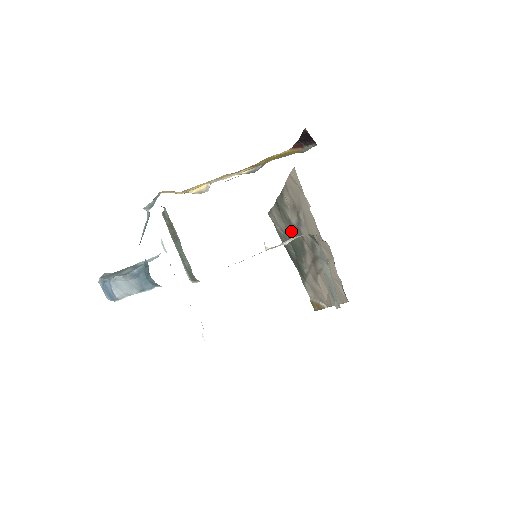
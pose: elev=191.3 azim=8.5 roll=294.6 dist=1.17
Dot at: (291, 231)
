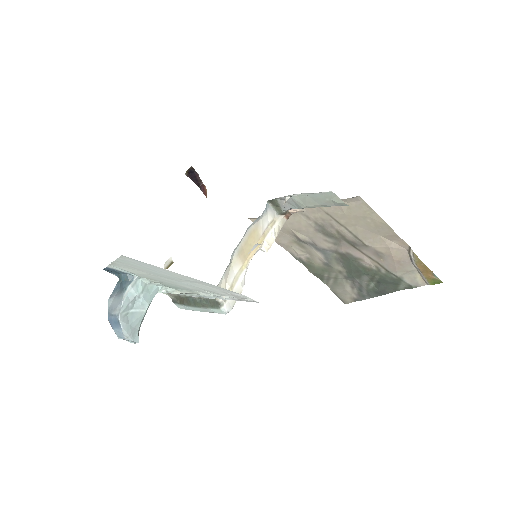
Dot at: (339, 270)
